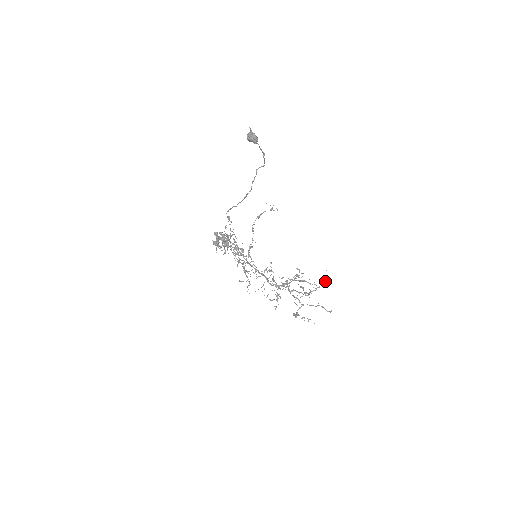
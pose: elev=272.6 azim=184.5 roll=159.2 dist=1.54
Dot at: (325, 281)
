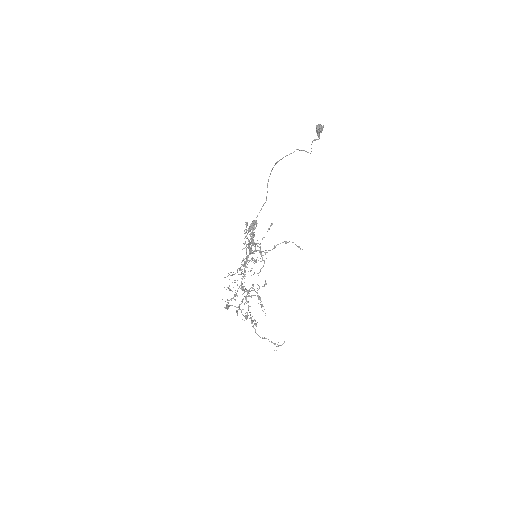
Dot at: (275, 343)
